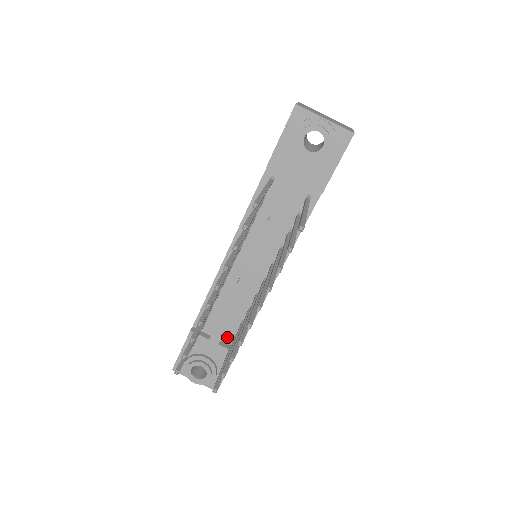
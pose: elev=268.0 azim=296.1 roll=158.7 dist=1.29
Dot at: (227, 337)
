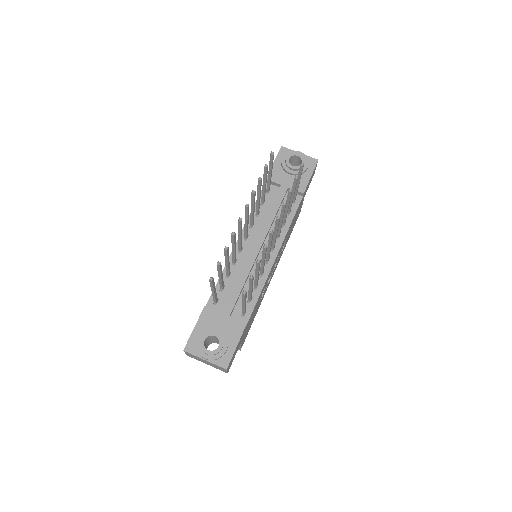
Dot at: (236, 314)
